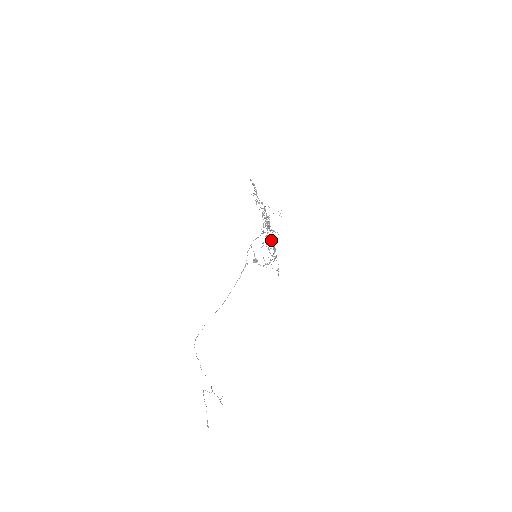
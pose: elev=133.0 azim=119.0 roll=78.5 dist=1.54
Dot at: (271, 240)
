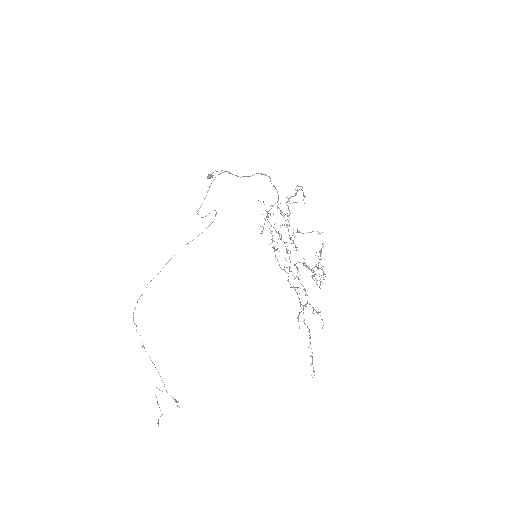
Dot at: occluded
